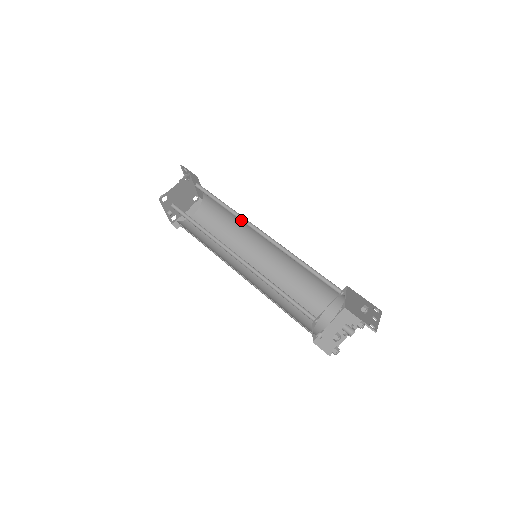
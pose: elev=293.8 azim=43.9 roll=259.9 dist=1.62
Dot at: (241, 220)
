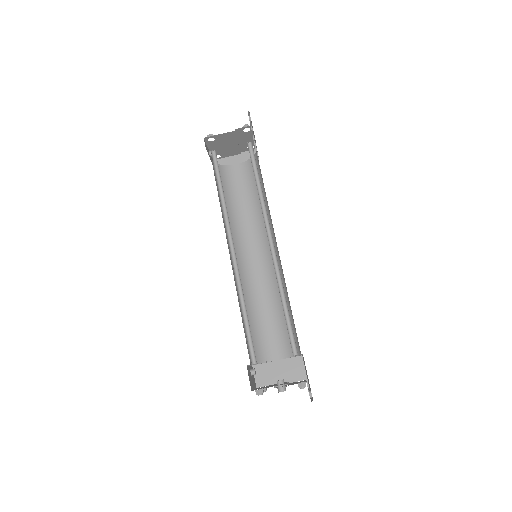
Dot at: (263, 213)
